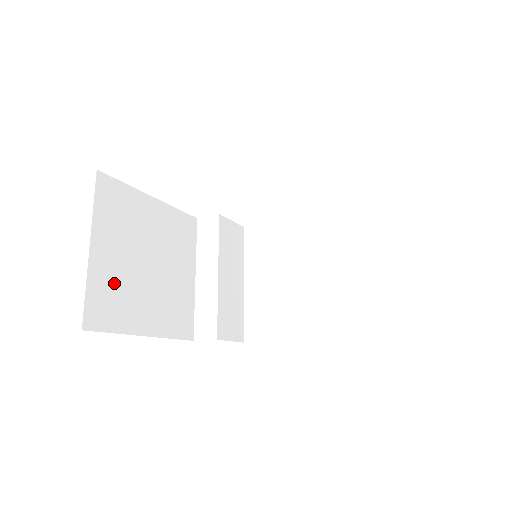
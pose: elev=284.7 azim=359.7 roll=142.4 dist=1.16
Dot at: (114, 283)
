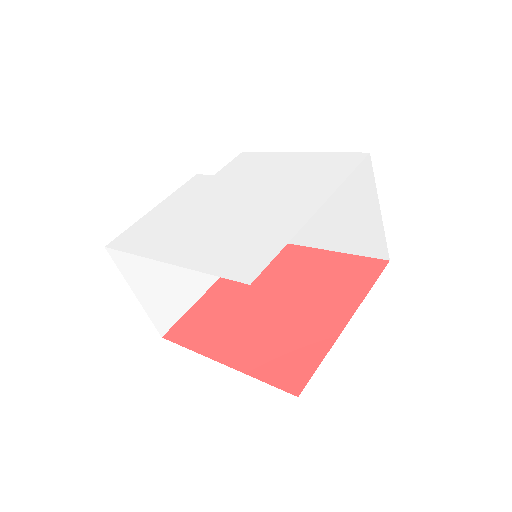
Dot at: (163, 295)
